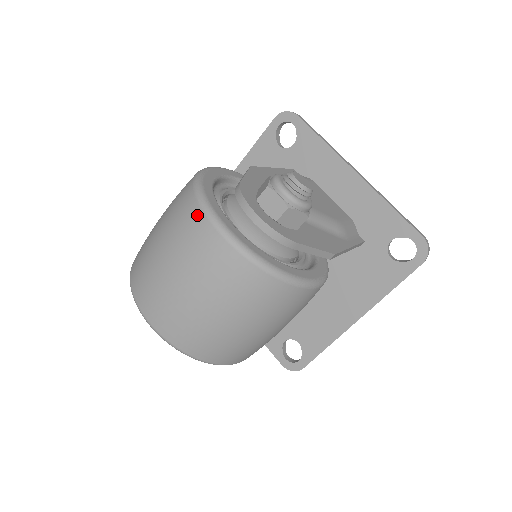
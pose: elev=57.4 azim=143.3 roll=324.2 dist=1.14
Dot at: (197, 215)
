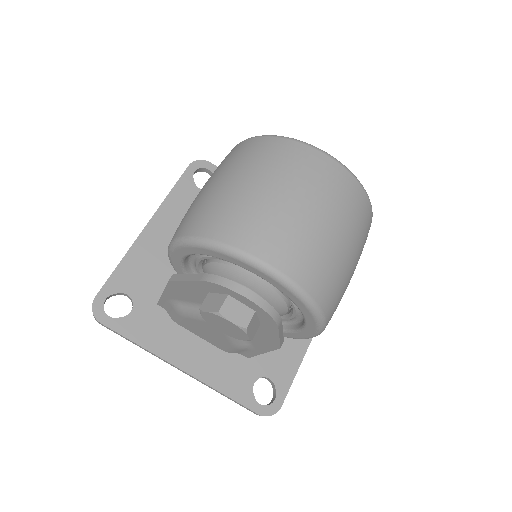
Dot at: (301, 148)
